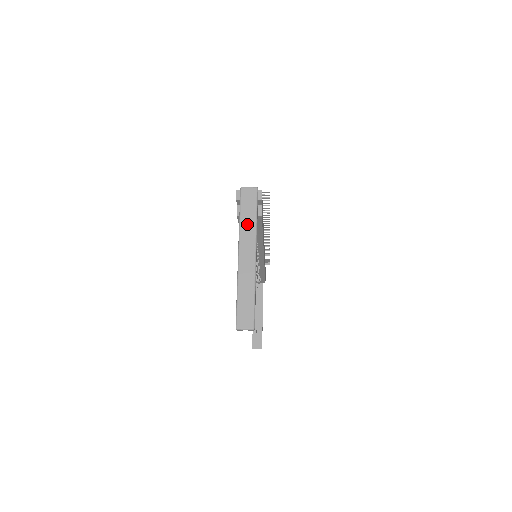
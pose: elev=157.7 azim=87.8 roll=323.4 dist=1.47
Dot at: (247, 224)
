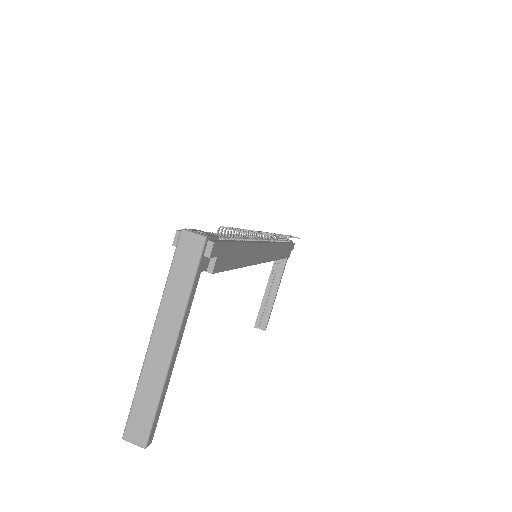
Dot at: (175, 293)
